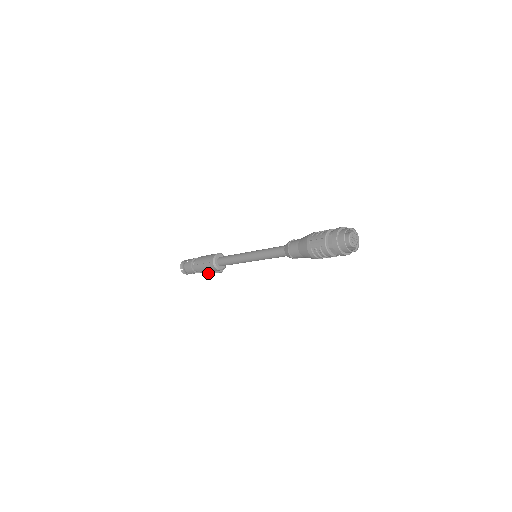
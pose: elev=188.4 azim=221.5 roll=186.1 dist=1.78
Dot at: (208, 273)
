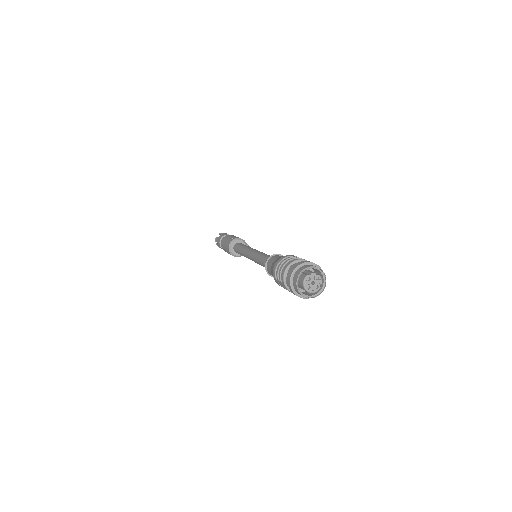
Dot at: occluded
